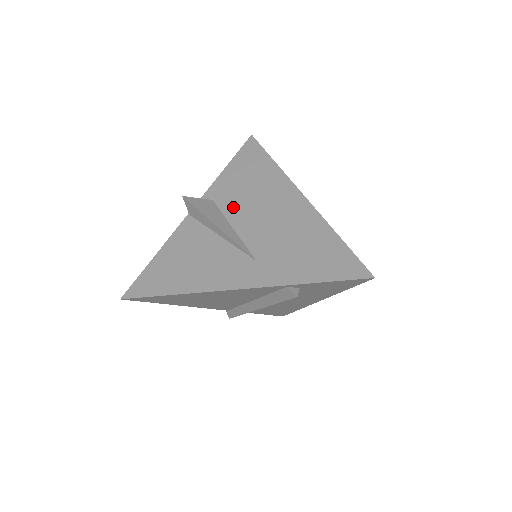
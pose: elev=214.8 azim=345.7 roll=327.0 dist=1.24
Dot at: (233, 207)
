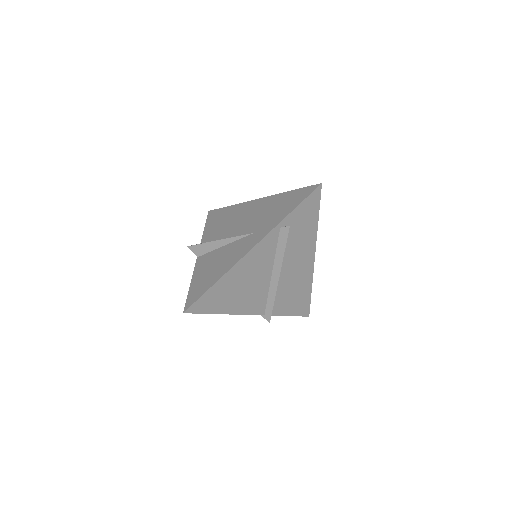
Dot at: (222, 233)
